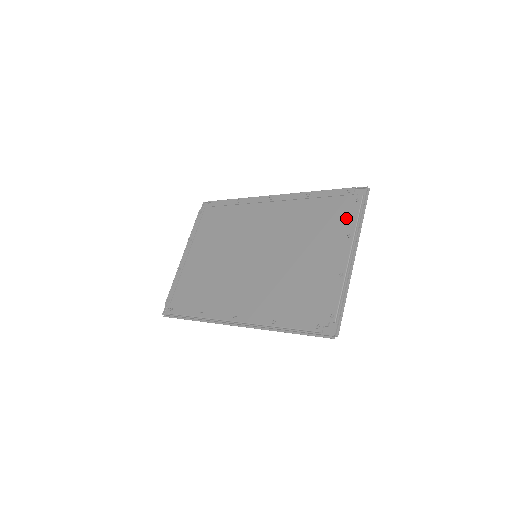
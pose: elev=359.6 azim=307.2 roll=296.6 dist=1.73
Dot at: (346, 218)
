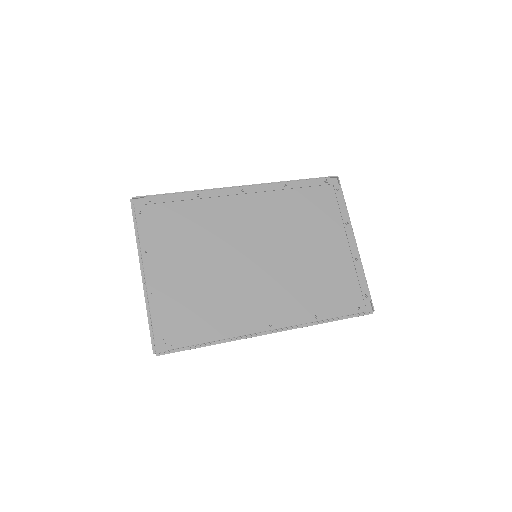
Dot at: (336, 207)
